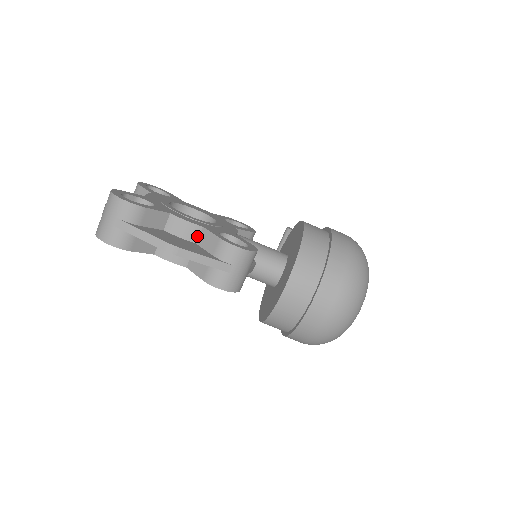
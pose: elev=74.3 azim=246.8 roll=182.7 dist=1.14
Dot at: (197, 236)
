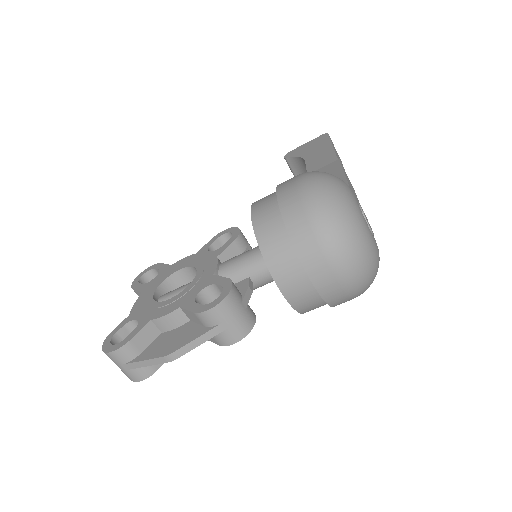
Dot at: (184, 316)
